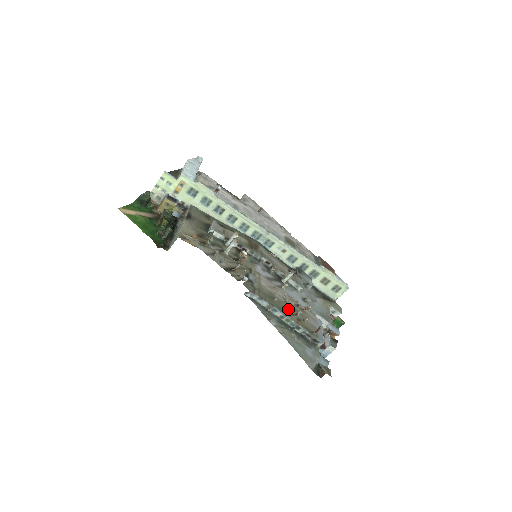
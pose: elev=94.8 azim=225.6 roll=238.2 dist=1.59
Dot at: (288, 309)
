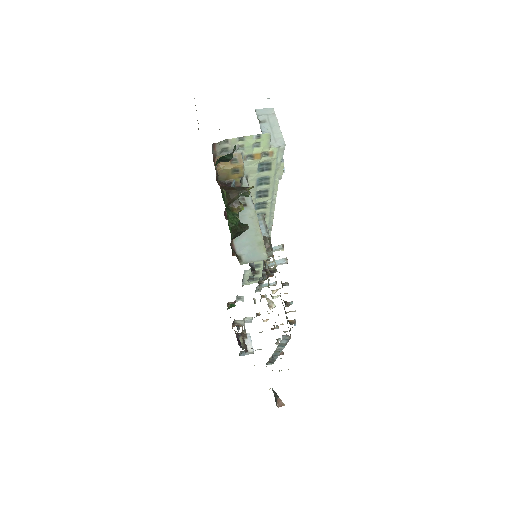
Dot at: occluded
